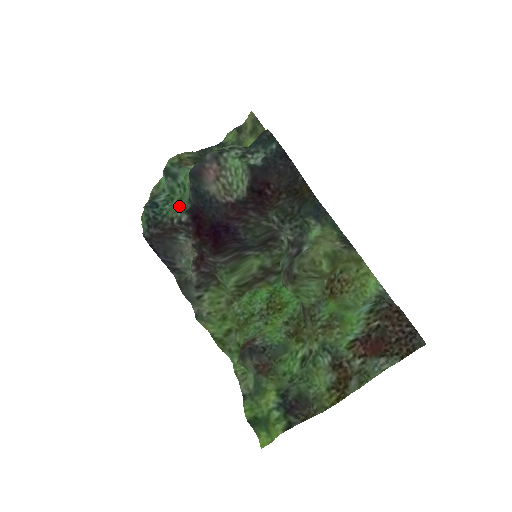
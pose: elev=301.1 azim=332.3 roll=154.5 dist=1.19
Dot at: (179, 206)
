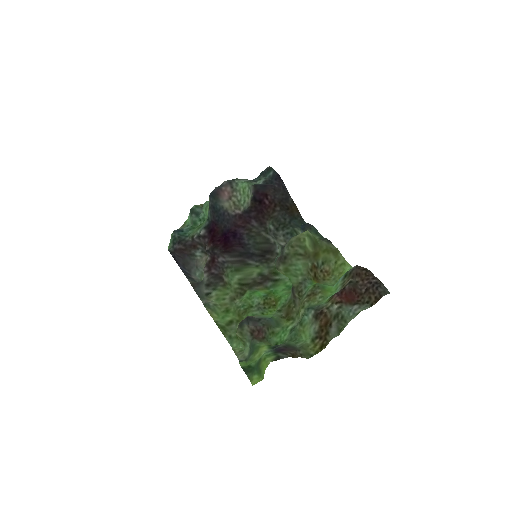
Dot at: (199, 227)
